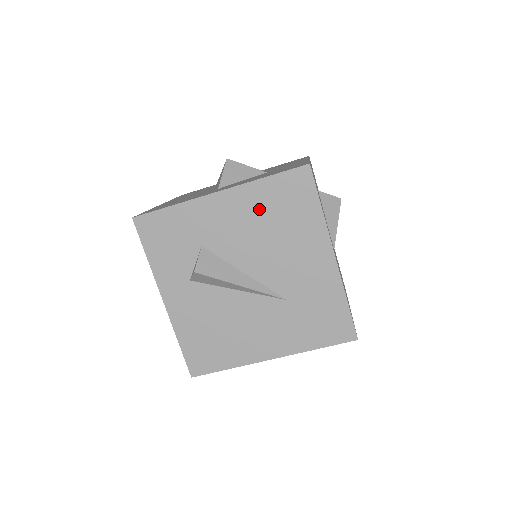
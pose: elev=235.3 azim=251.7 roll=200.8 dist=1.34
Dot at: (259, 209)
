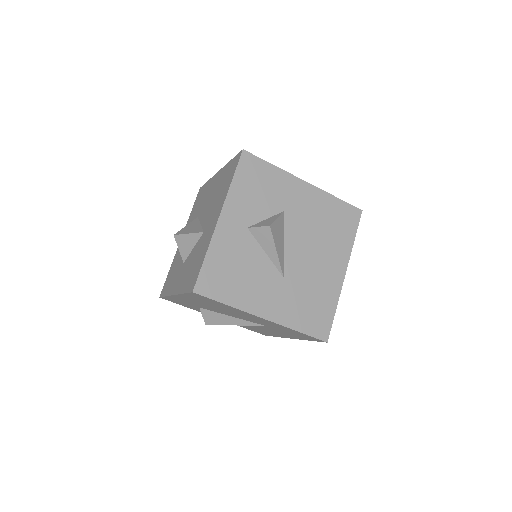
Dot at: (200, 302)
